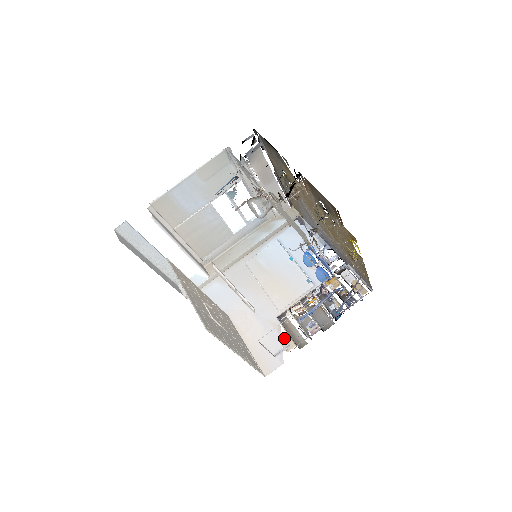
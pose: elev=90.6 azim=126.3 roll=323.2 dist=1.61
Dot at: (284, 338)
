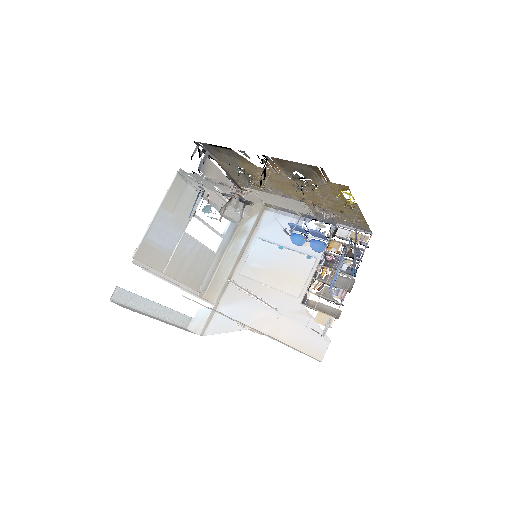
Dot at: (319, 317)
